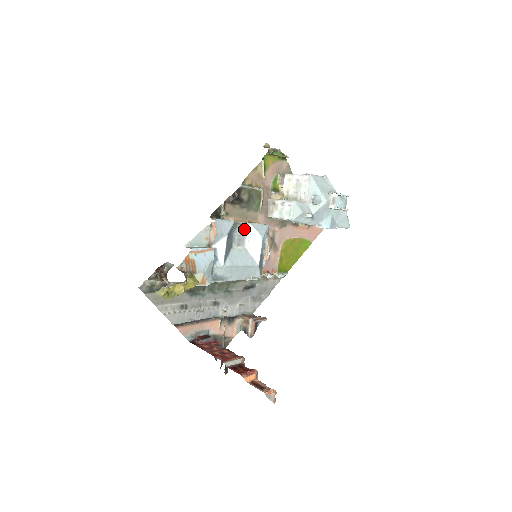
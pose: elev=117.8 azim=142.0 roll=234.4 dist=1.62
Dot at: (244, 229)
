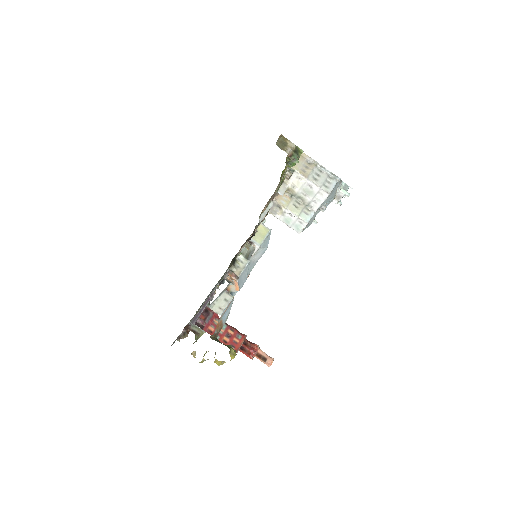
Dot at: (253, 251)
